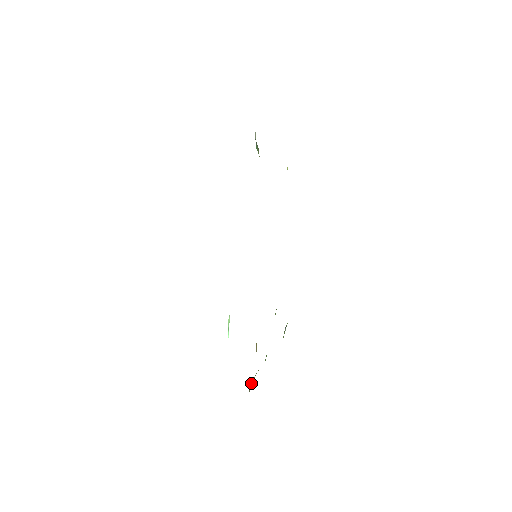
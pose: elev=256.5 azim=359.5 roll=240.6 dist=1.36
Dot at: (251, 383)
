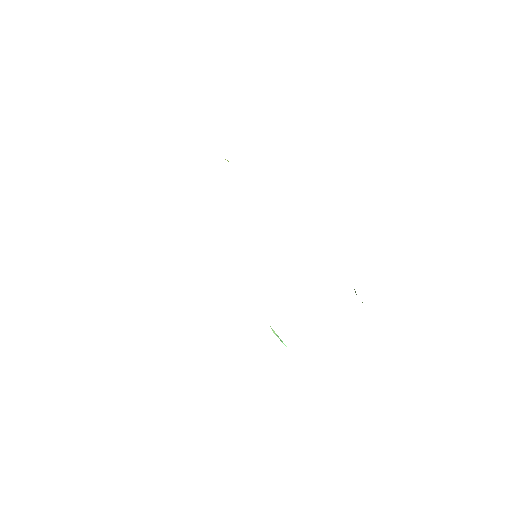
Dot at: occluded
